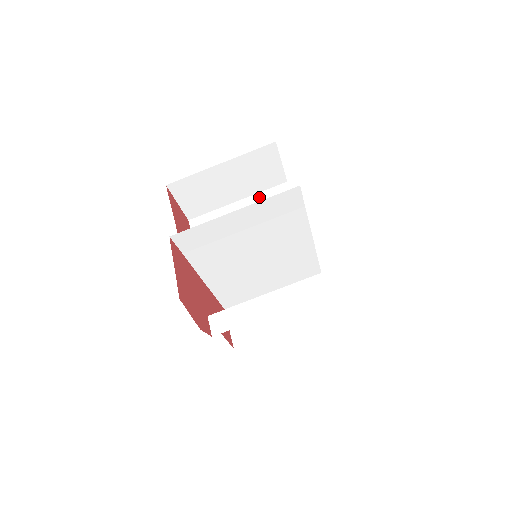
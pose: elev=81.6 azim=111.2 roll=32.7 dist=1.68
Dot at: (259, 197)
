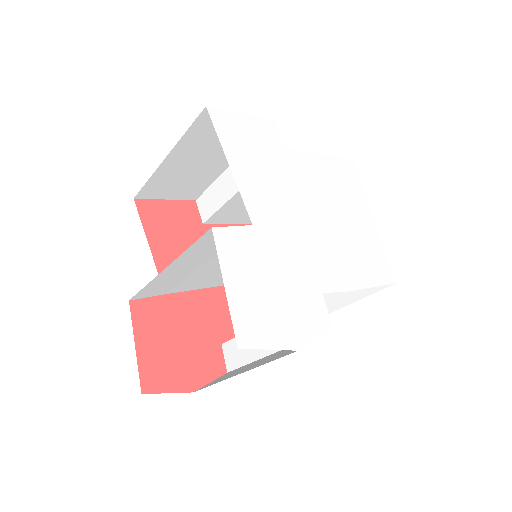
Dot at: occluded
